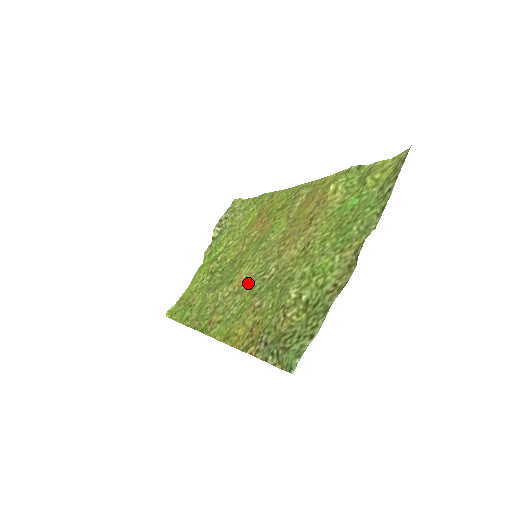
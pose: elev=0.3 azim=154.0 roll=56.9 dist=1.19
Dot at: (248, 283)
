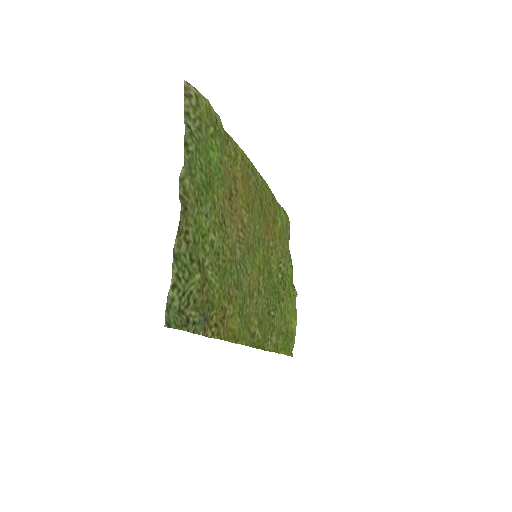
Dot at: (247, 282)
